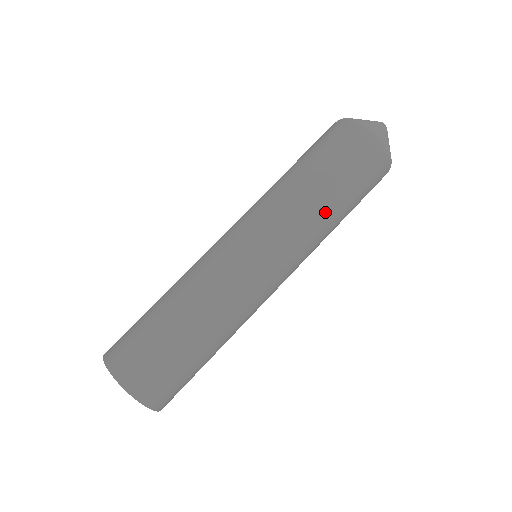
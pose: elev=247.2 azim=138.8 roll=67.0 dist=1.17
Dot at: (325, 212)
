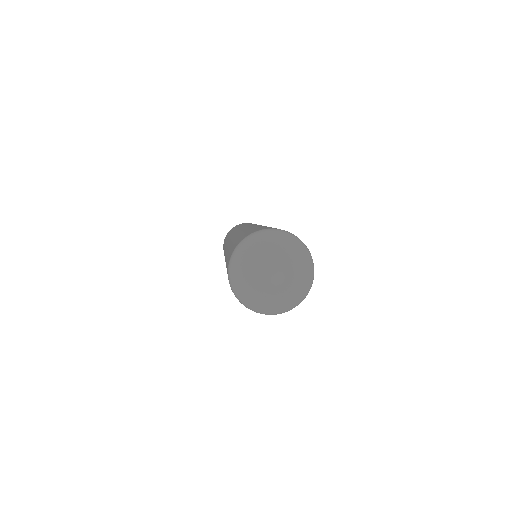
Dot at: occluded
